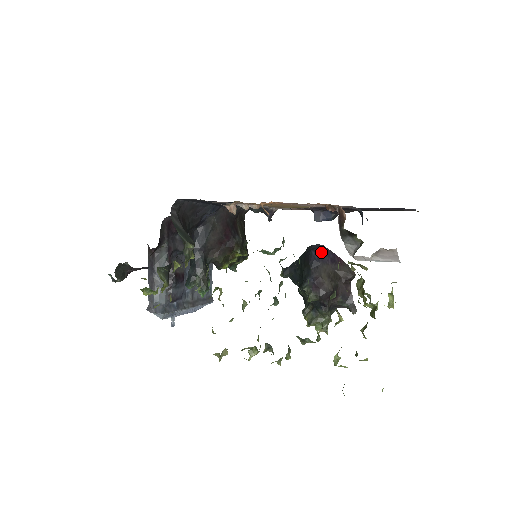
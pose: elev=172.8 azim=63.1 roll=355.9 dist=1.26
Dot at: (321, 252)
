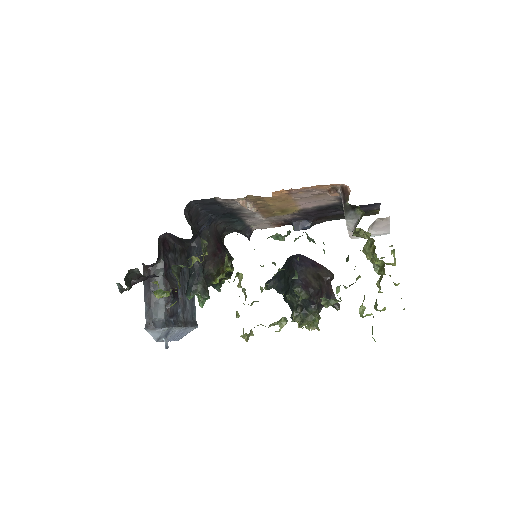
Dot at: (302, 259)
